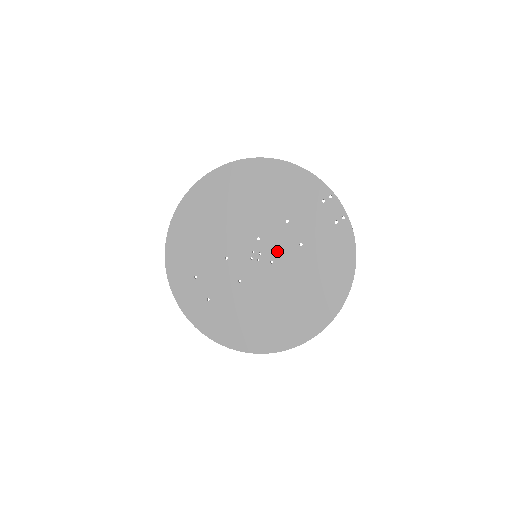
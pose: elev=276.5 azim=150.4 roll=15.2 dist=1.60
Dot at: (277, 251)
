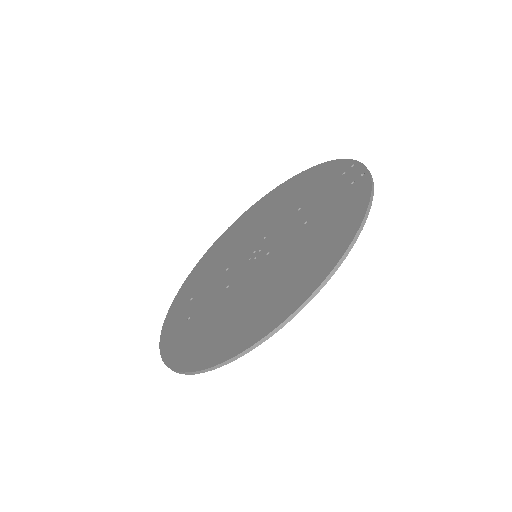
Dot at: (278, 240)
